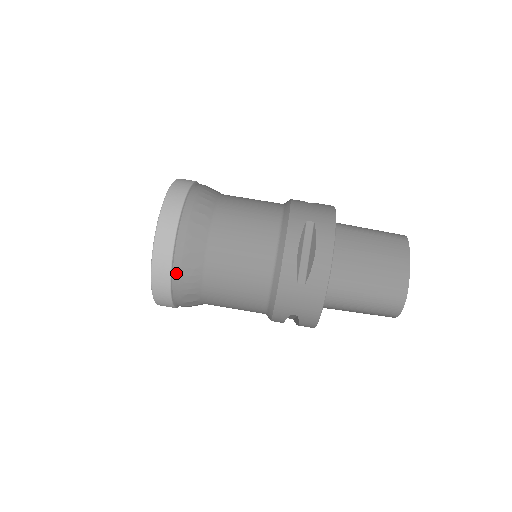
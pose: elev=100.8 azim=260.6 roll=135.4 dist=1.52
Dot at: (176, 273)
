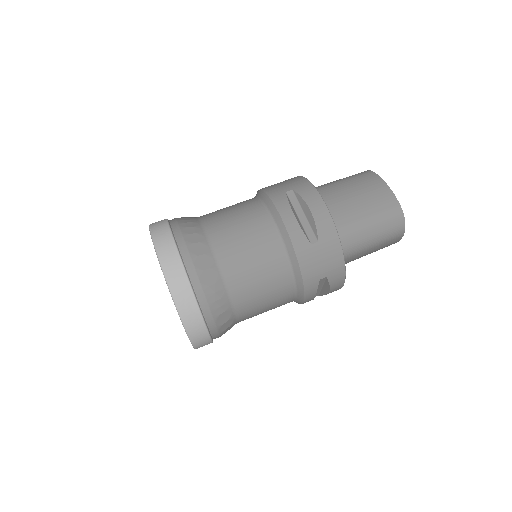
Dot at: (200, 297)
